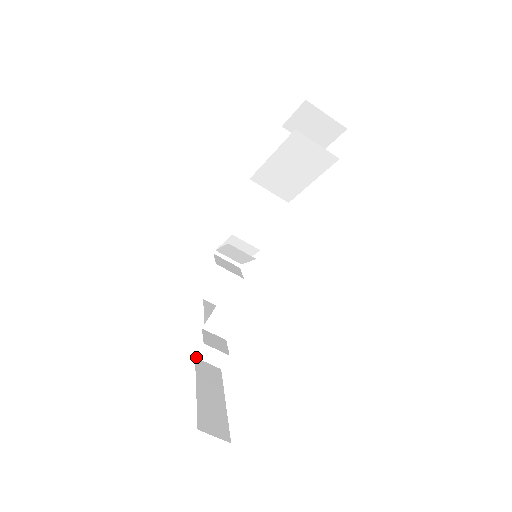
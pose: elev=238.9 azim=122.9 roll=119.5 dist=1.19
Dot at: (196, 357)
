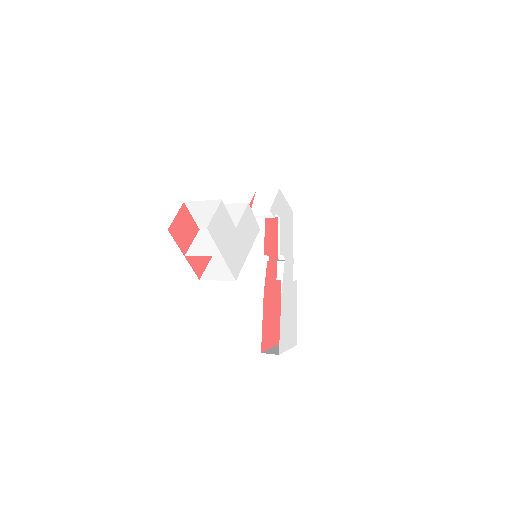
Dot at: (281, 280)
